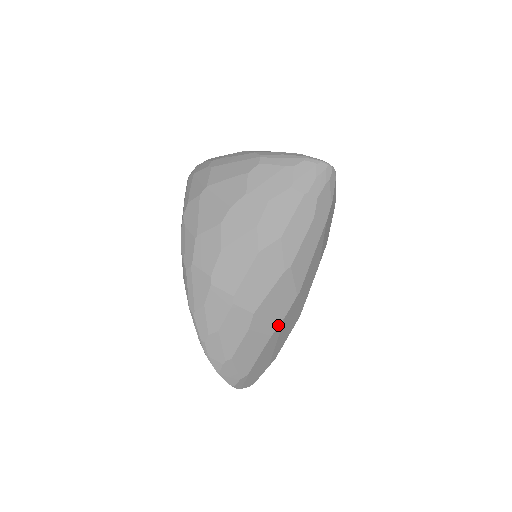
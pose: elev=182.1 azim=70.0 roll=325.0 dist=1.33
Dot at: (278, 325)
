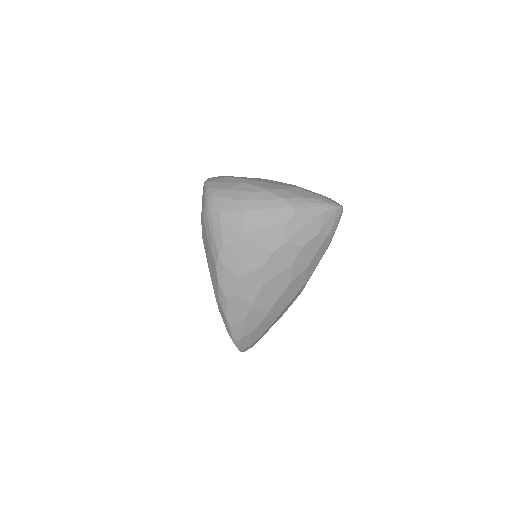
Dot at: occluded
